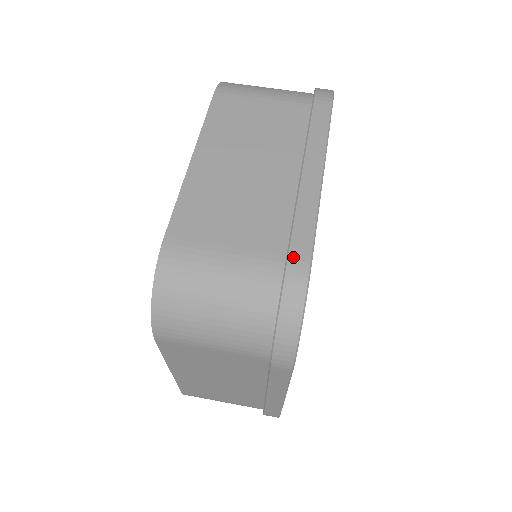
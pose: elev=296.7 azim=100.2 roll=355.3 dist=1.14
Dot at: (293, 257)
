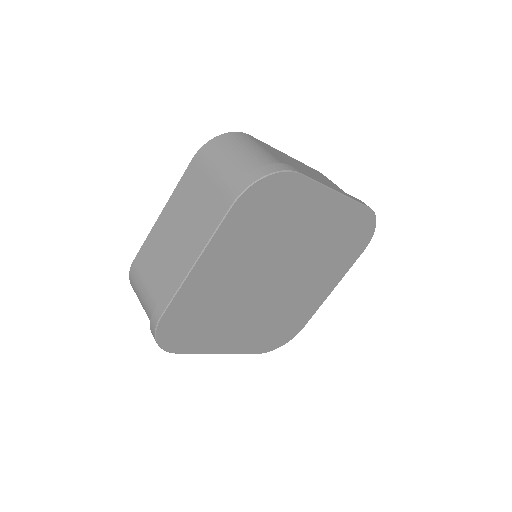
Dot at: (293, 167)
